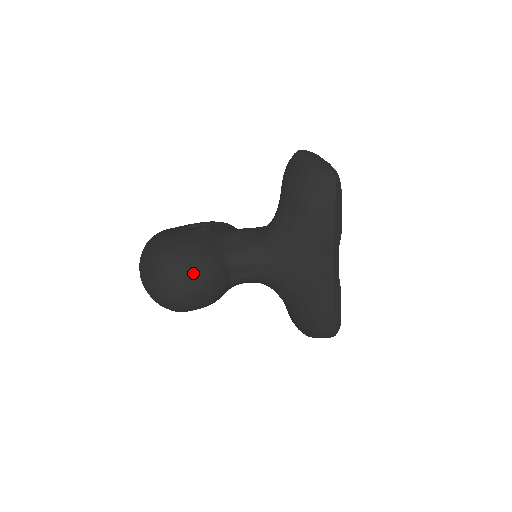
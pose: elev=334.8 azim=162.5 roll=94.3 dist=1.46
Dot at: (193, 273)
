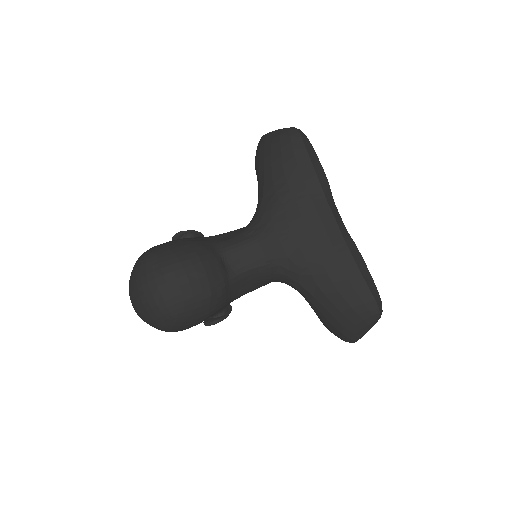
Dot at: (178, 258)
